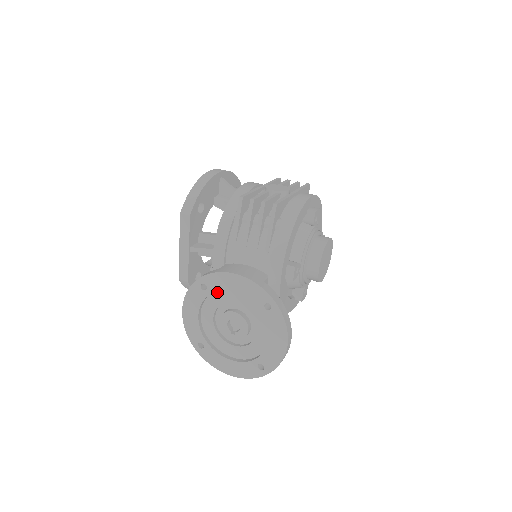
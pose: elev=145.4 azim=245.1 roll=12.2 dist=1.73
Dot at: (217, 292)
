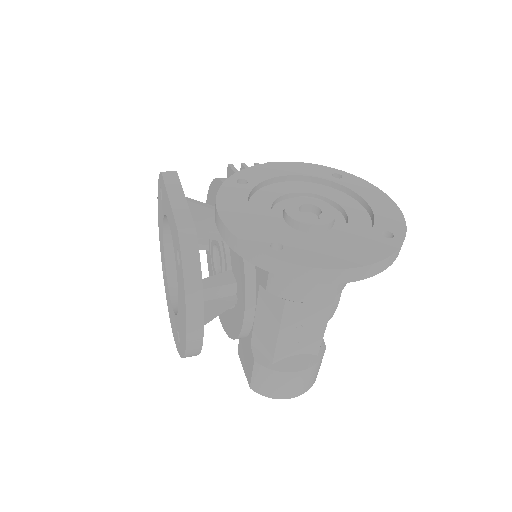
Dot at: (262, 189)
